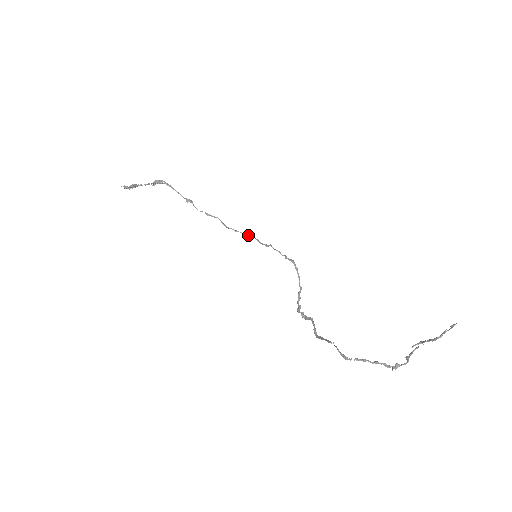
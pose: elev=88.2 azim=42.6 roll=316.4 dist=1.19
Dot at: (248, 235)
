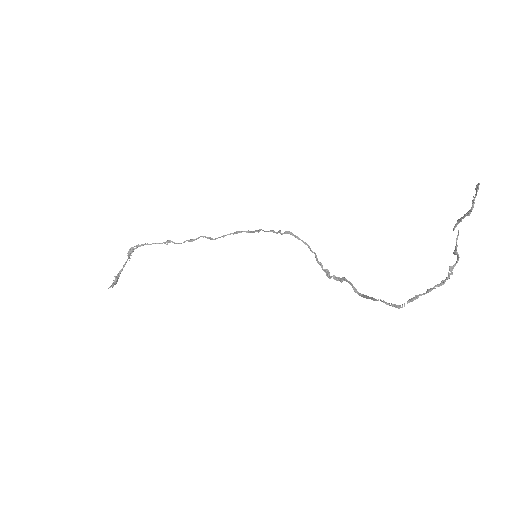
Dot at: (236, 233)
